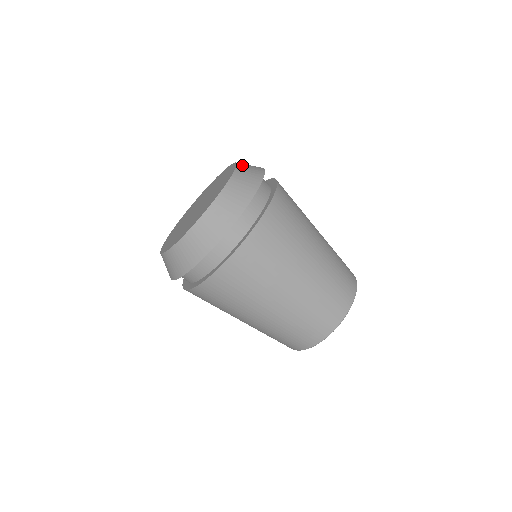
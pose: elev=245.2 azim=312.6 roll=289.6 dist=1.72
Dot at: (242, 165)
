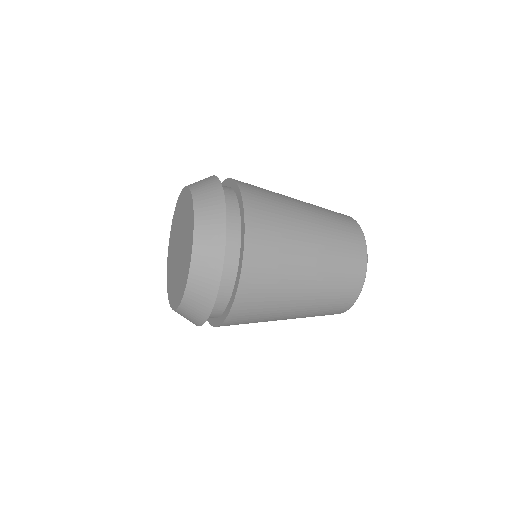
Dot at: (198, 248)
